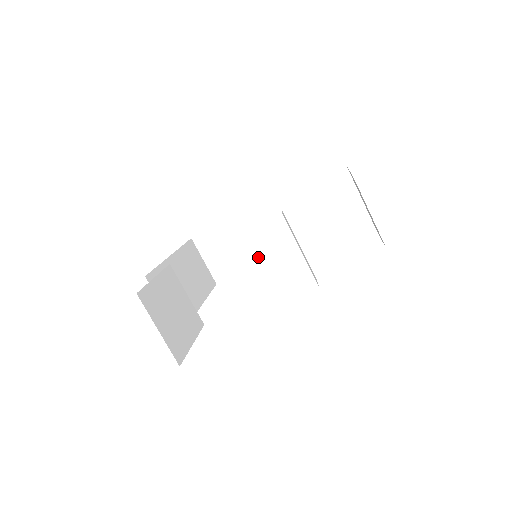
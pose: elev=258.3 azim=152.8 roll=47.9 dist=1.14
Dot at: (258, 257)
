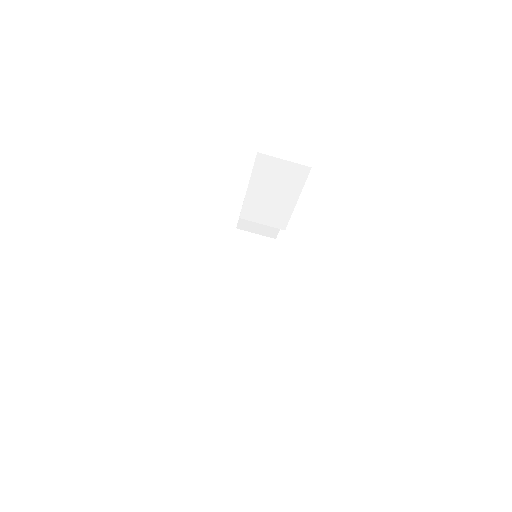
Dot at: occluded
